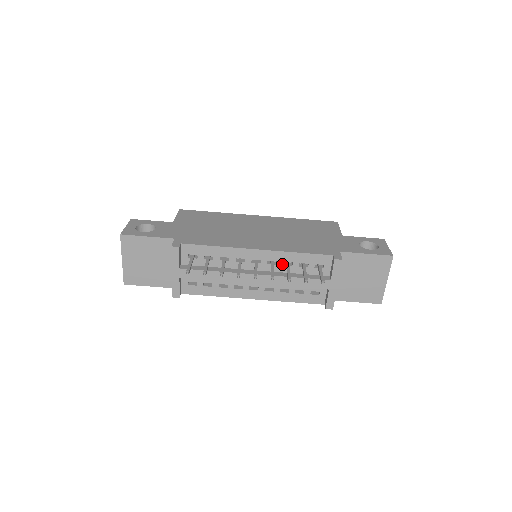
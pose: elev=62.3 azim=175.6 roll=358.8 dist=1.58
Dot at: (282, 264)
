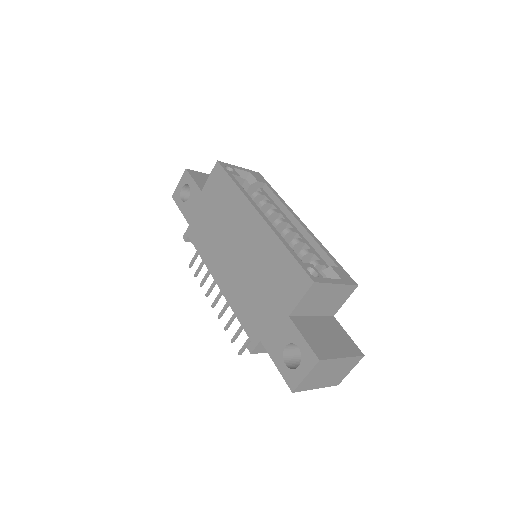
Dot at: occluded
